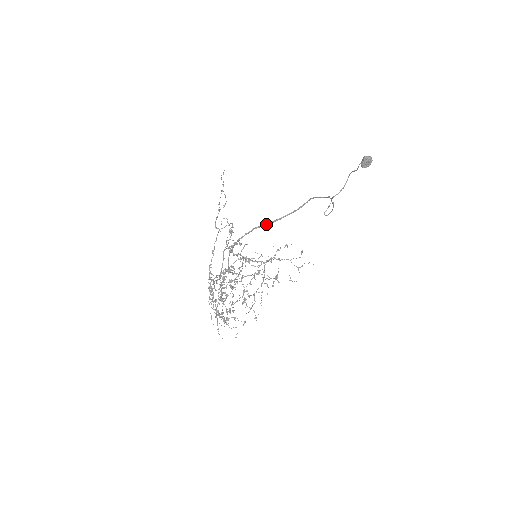
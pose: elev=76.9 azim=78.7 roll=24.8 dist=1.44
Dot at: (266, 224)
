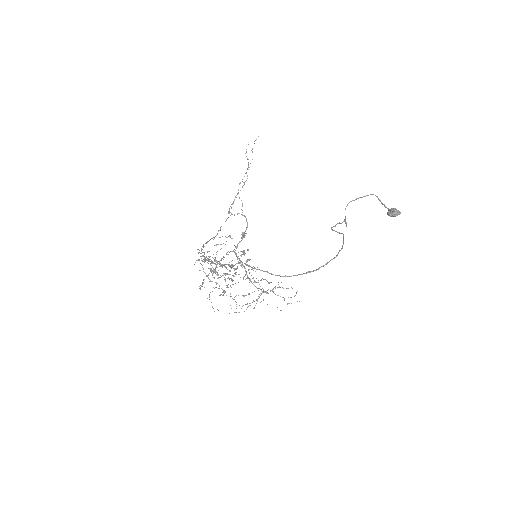
Dot at: occluded
